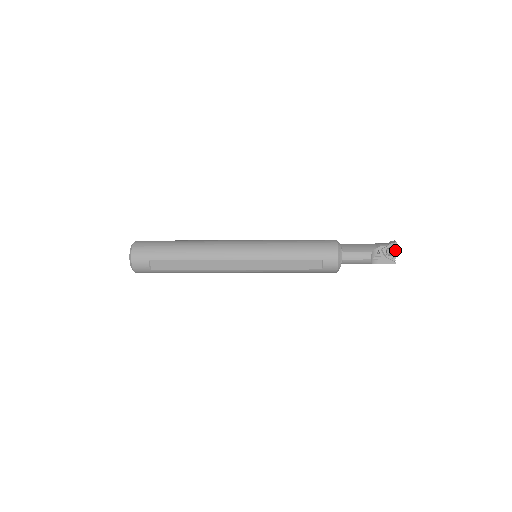
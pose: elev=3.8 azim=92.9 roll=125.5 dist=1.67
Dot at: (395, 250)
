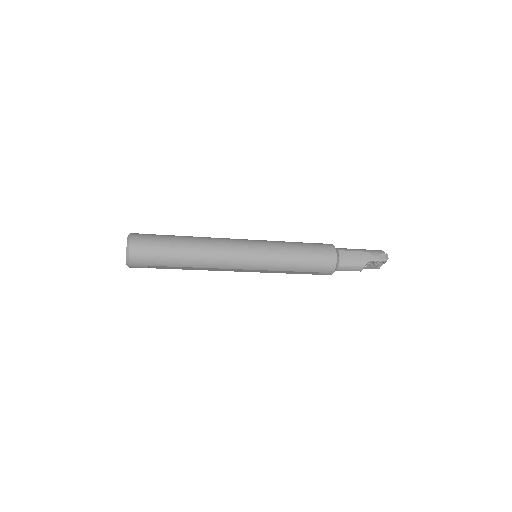
Dot at: (384, 262)
